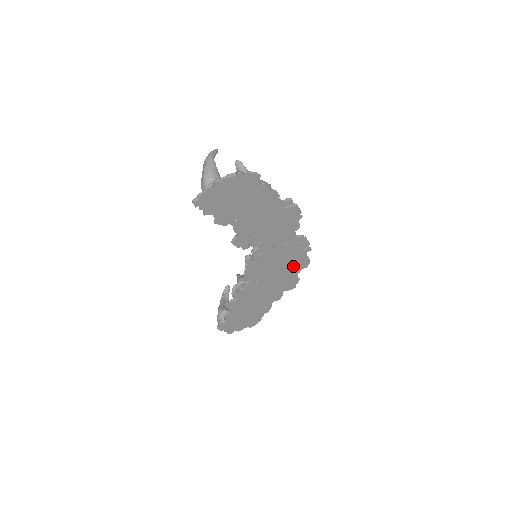
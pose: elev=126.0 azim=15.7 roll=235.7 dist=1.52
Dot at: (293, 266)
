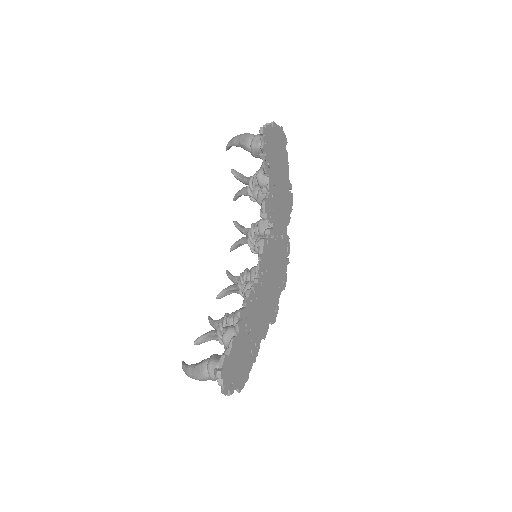
Dot at: (279, 279)
